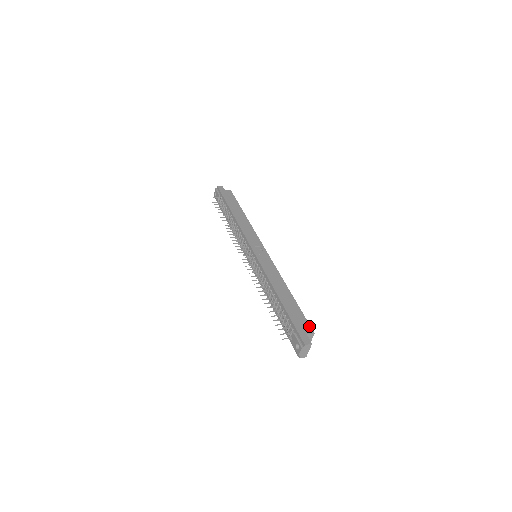
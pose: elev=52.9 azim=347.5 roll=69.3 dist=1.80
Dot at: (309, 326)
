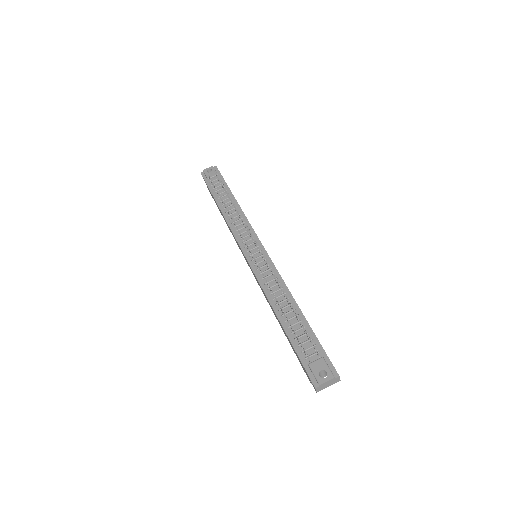
Dot at: occluded
